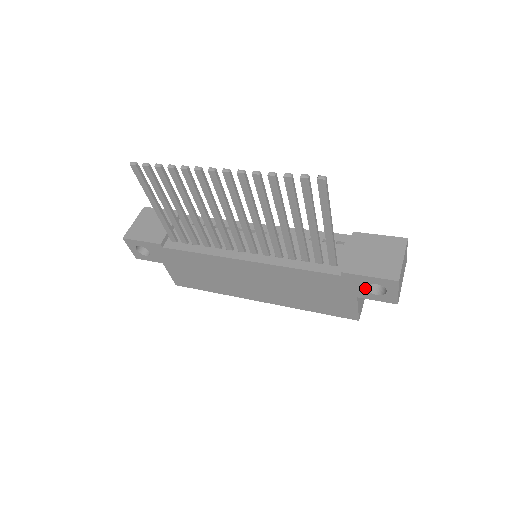
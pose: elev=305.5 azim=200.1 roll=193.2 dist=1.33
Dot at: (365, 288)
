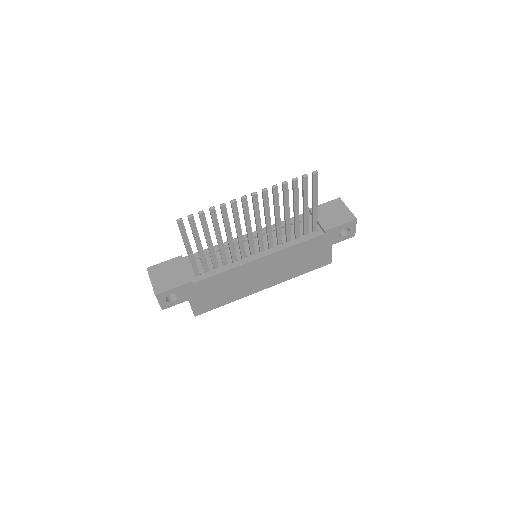
Dot at: (338, 235)
